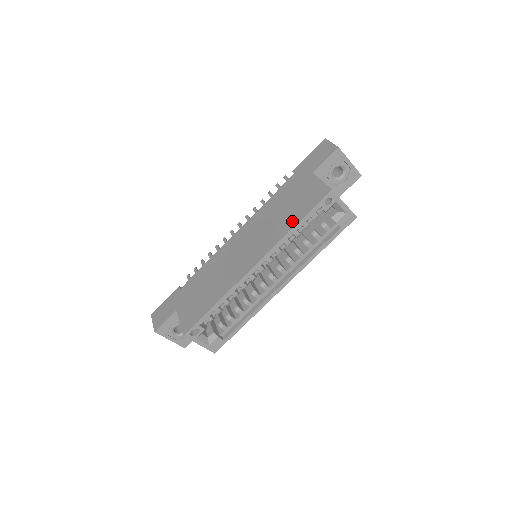
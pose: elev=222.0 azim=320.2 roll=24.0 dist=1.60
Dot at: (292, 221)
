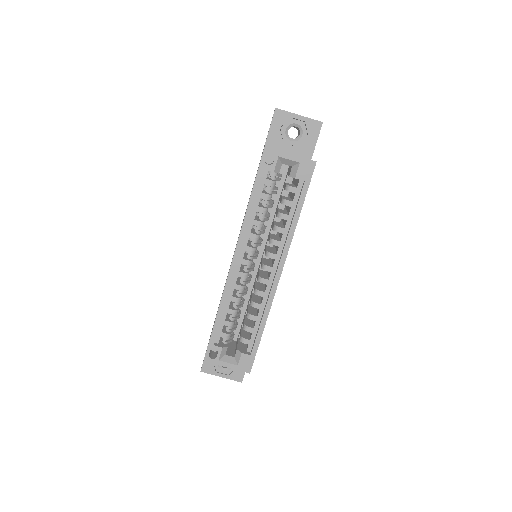
Dot at: occluded
